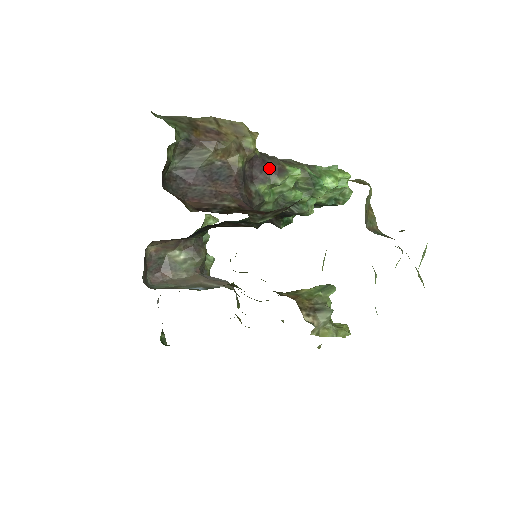
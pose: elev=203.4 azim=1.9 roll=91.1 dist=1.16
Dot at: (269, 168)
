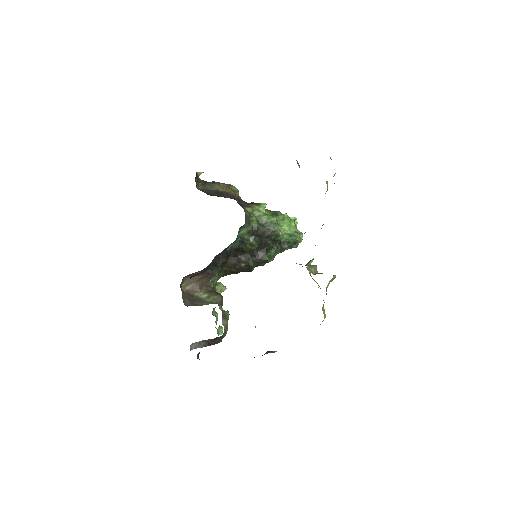
Dot at: (249, 203)
